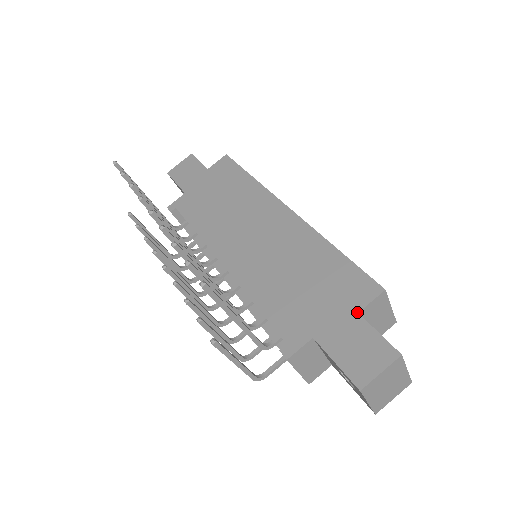
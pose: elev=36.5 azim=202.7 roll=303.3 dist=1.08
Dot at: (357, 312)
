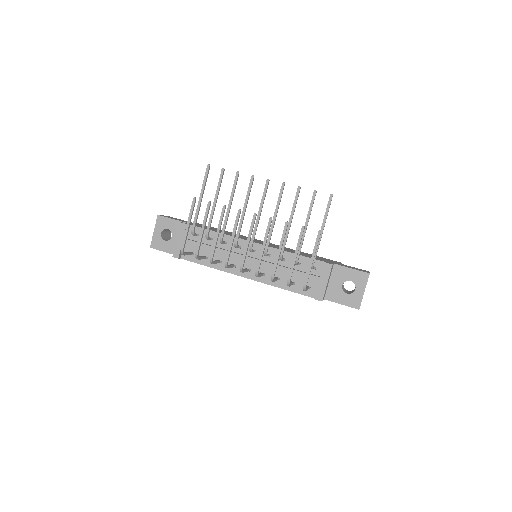
Dot at: (340, 263)
